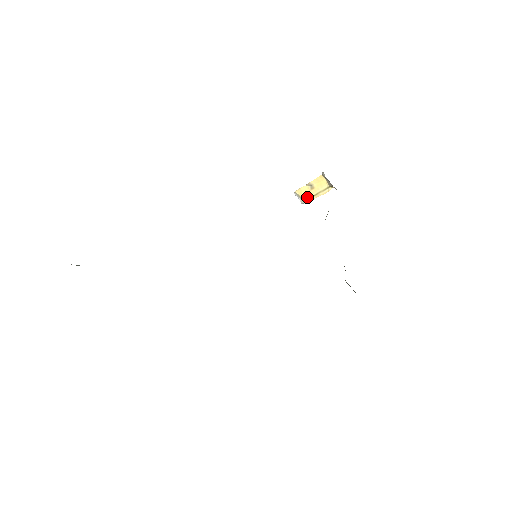
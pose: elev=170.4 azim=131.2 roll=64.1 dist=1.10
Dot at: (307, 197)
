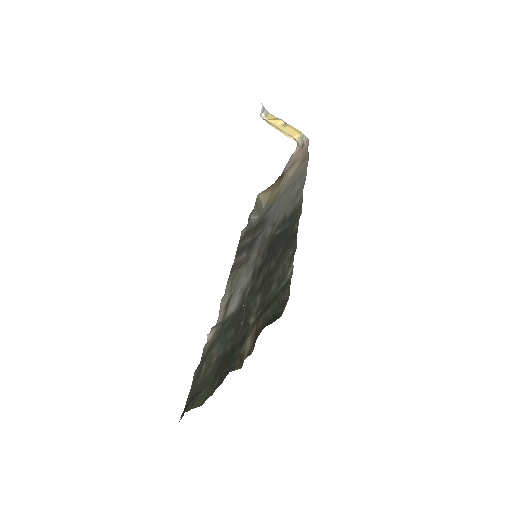
Dot at: (271, 122)
